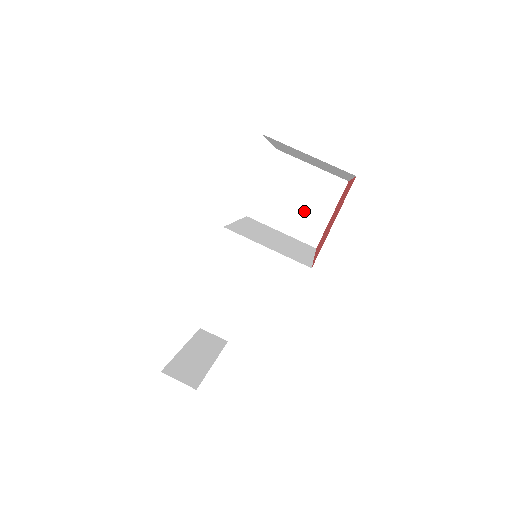
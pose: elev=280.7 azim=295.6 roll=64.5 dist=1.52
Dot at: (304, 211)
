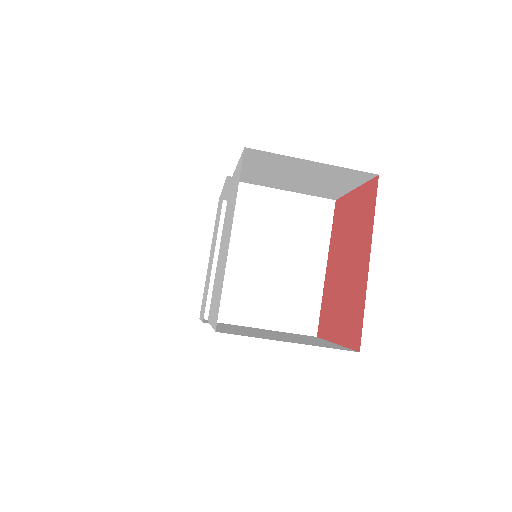
Dot at: (311, 184)
